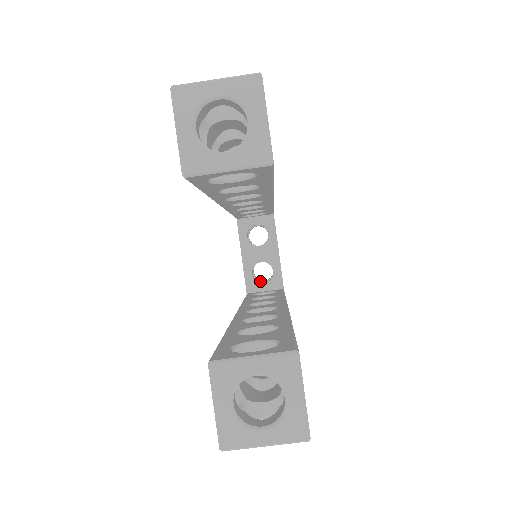
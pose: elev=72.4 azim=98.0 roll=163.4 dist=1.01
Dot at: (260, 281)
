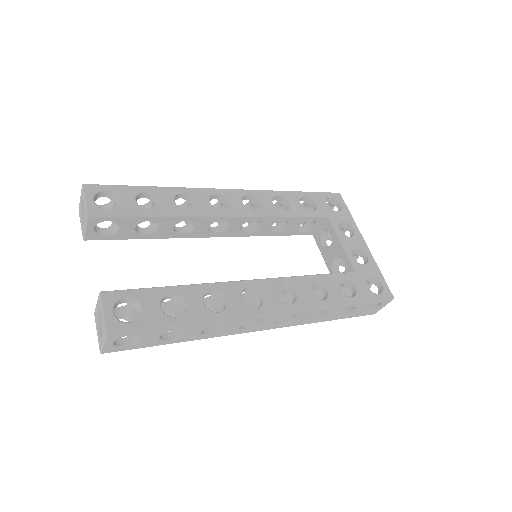
Dot at: occluded
